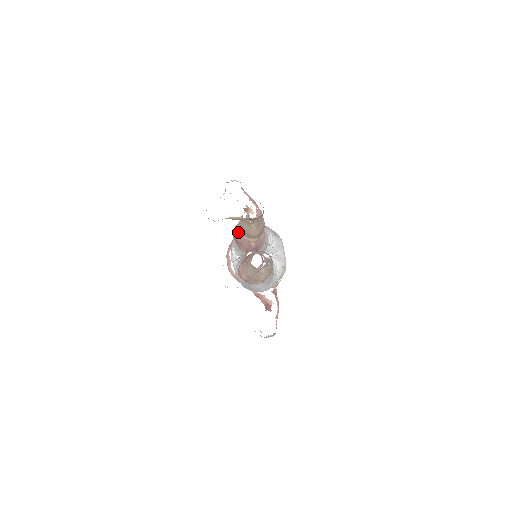
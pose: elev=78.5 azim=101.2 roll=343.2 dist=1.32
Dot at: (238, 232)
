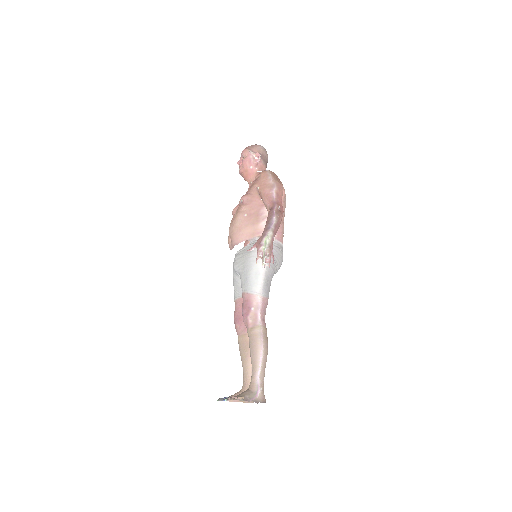
Dot at: (247, 328)
